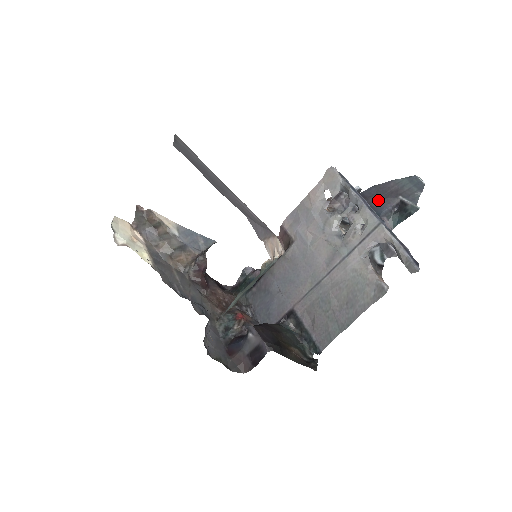
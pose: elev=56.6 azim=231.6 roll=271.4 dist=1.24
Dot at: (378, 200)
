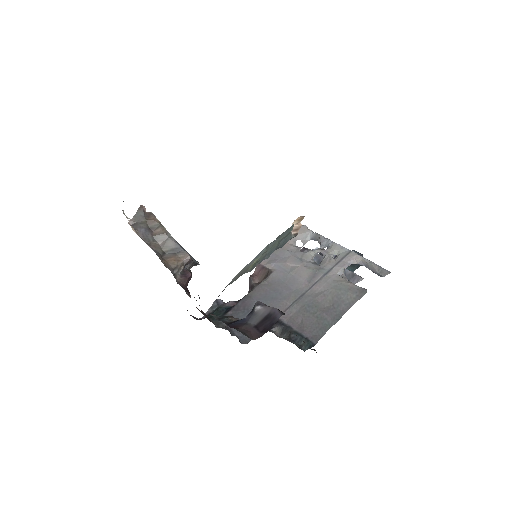
Dot at: occluded
